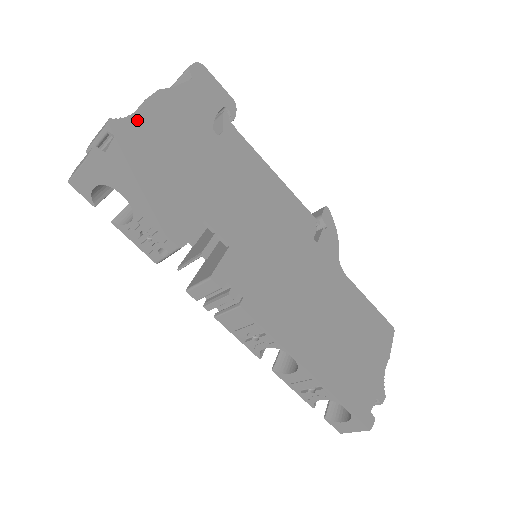
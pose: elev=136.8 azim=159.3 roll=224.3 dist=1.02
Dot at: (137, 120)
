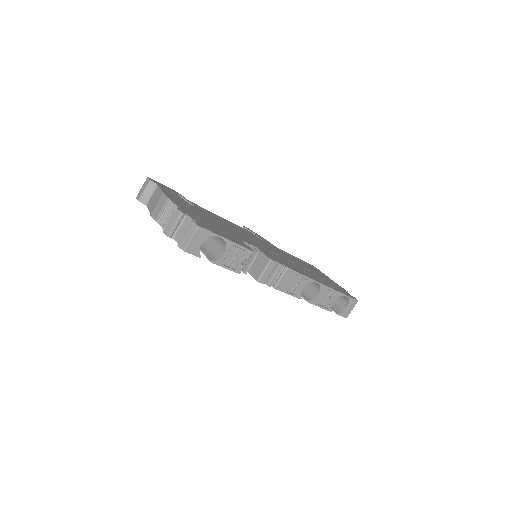
Dot at: (180, 207)
